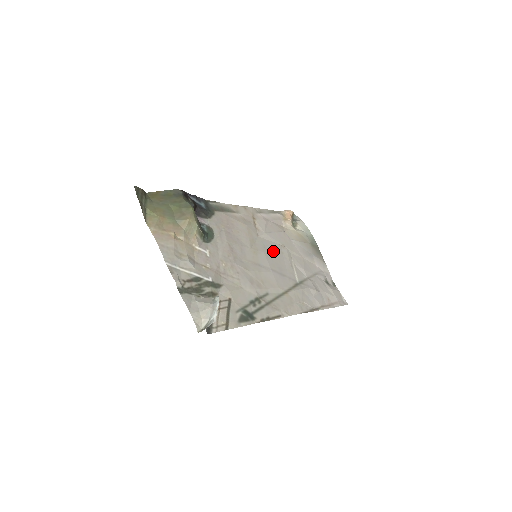
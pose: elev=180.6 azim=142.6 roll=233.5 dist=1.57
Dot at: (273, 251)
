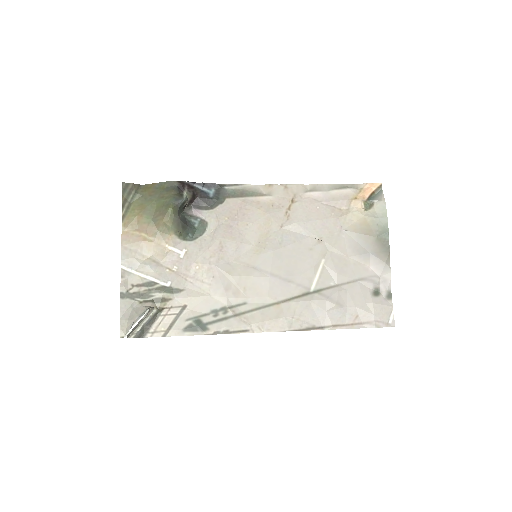
Dot at: (293, 248)
